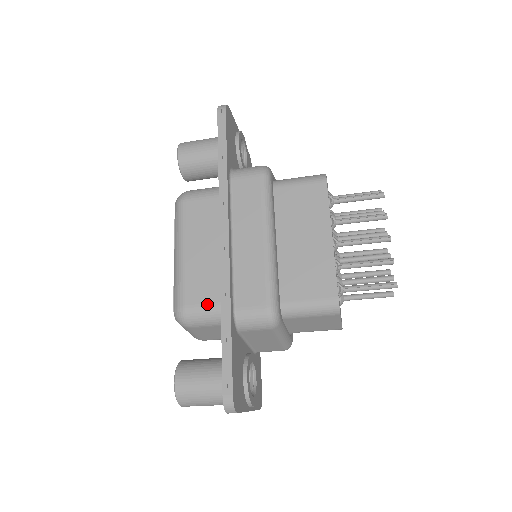
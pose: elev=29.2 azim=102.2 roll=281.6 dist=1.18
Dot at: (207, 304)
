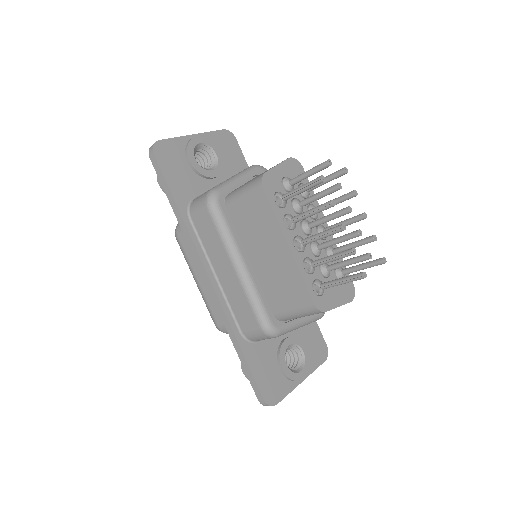
Dot at: occluded
